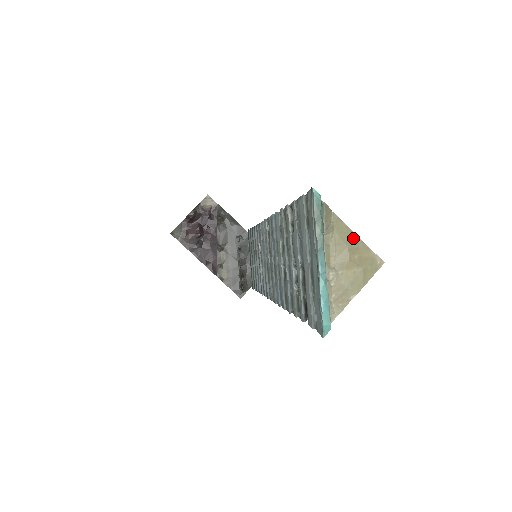
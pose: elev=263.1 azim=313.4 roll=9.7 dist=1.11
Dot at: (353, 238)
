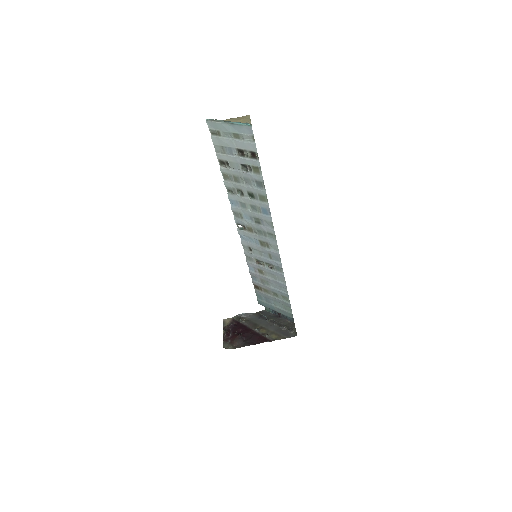
Dot at: (233, 119)
